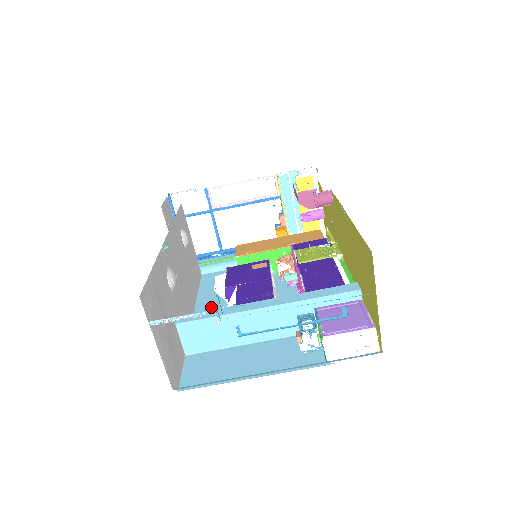
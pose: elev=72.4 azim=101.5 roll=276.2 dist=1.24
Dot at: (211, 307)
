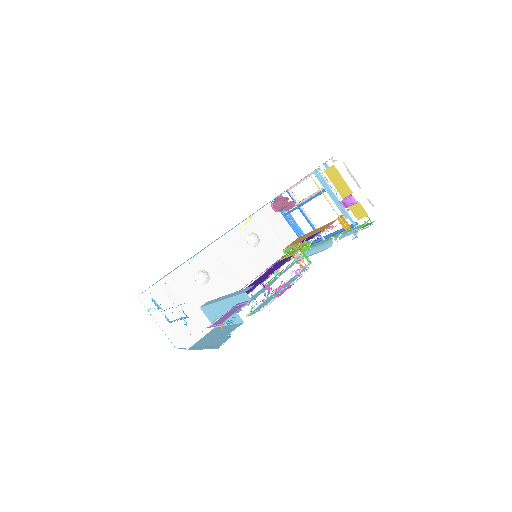
Dot at: (260, 292)
